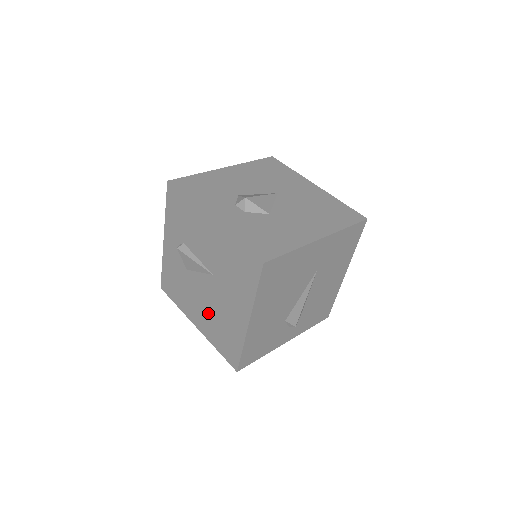
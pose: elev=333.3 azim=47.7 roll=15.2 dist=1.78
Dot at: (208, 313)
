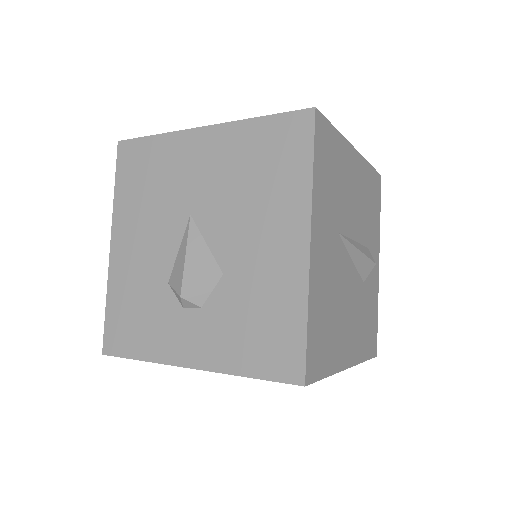
Dot at: occluded
